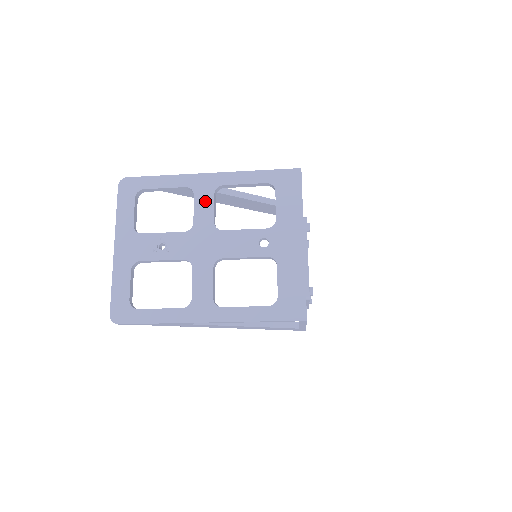
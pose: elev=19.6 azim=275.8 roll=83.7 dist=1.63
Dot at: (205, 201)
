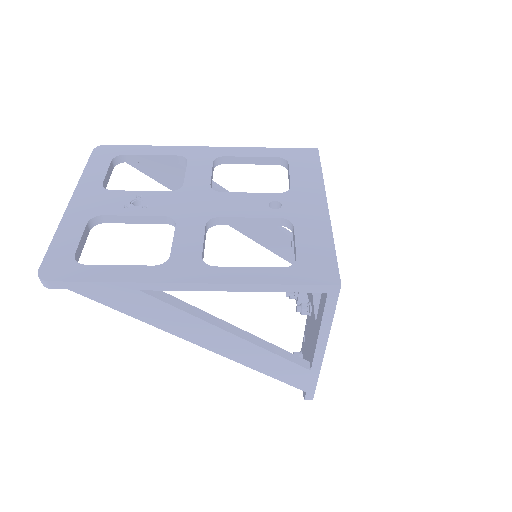
Dot at: (201, 167)
